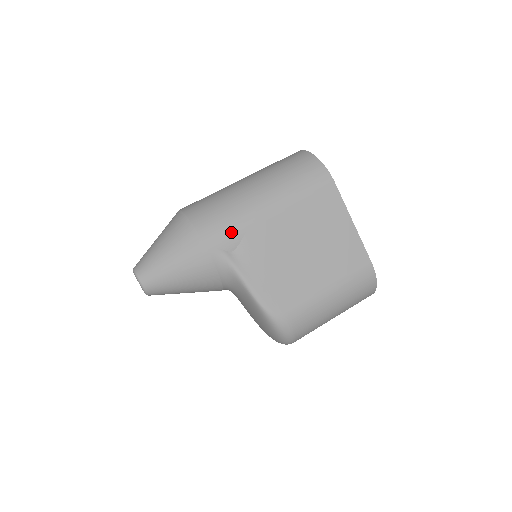
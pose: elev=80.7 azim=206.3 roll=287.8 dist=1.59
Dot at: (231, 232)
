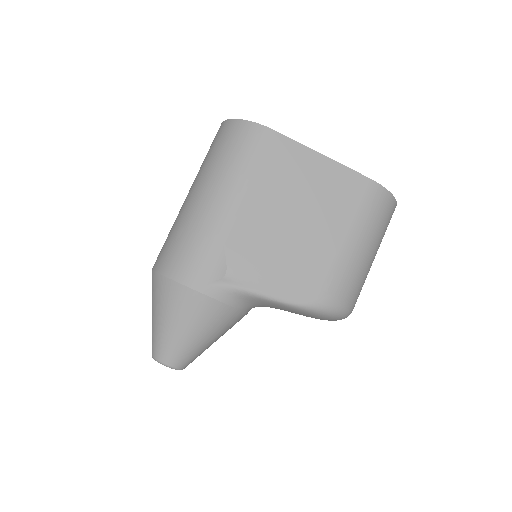
Dot at: (210, 258)
